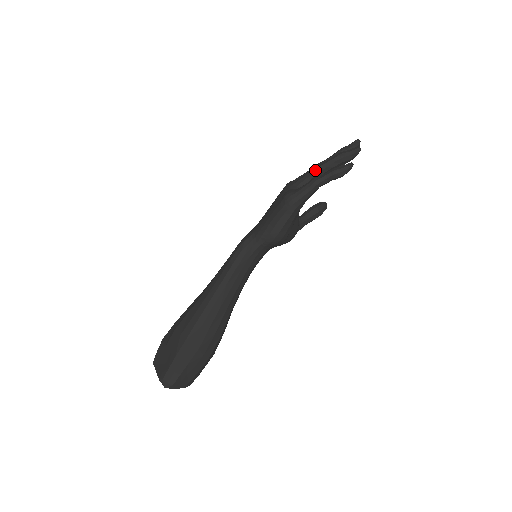
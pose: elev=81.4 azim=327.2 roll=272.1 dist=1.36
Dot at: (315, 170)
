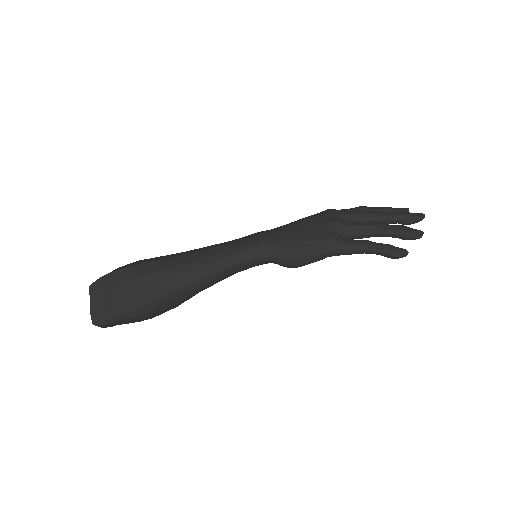
Dot at: (371, 229)
